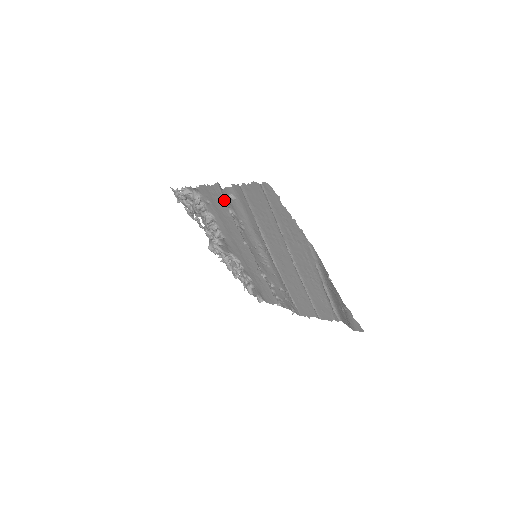
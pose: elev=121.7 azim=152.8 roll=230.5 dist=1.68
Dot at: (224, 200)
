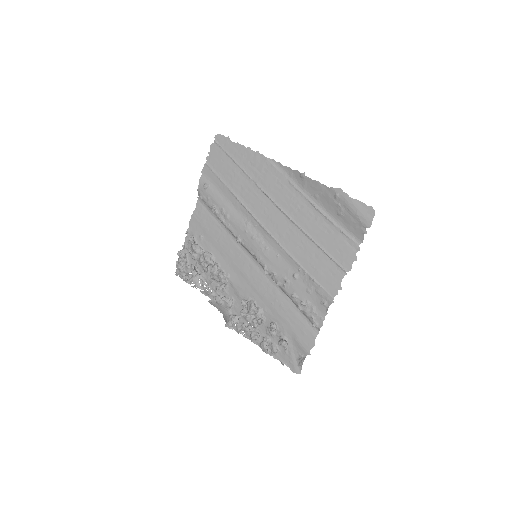
Dot at: (208, 214)
